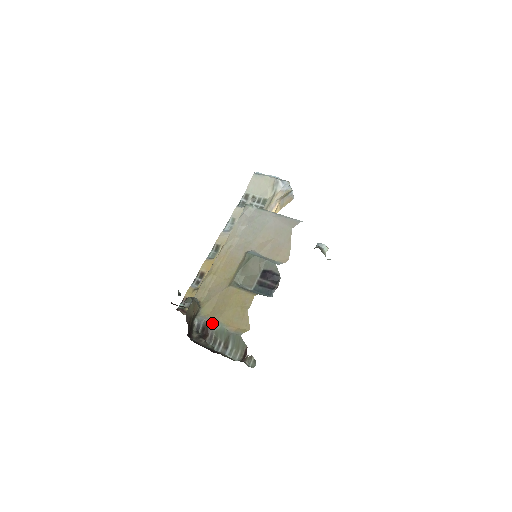
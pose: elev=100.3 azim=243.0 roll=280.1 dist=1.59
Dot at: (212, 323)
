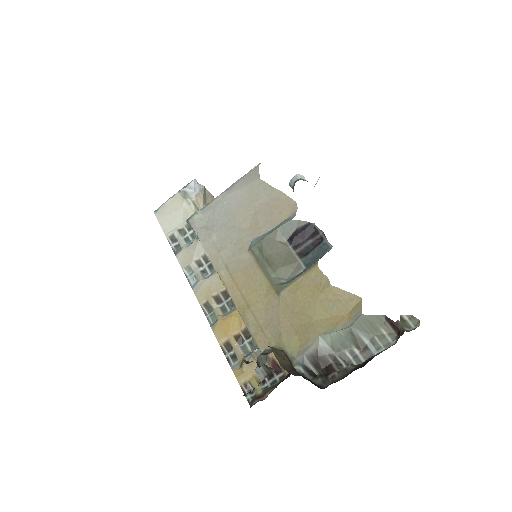
Dot at: (317, 346)
